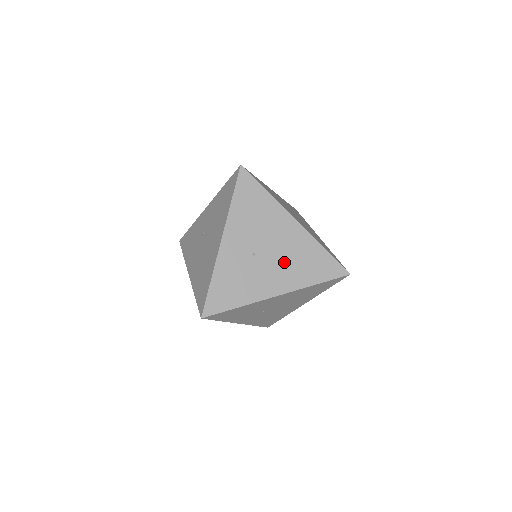
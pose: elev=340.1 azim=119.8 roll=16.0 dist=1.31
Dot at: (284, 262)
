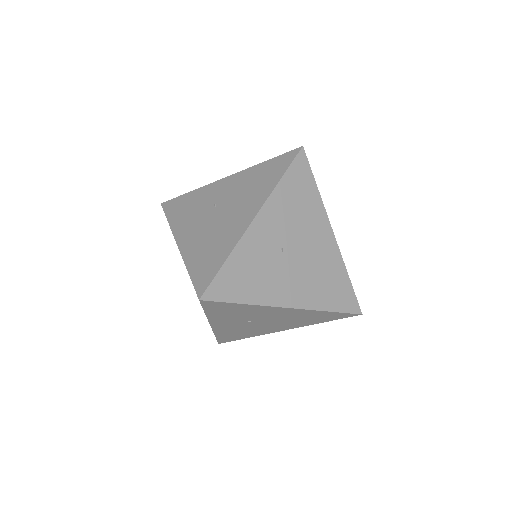
Dot at: (308, 273)
